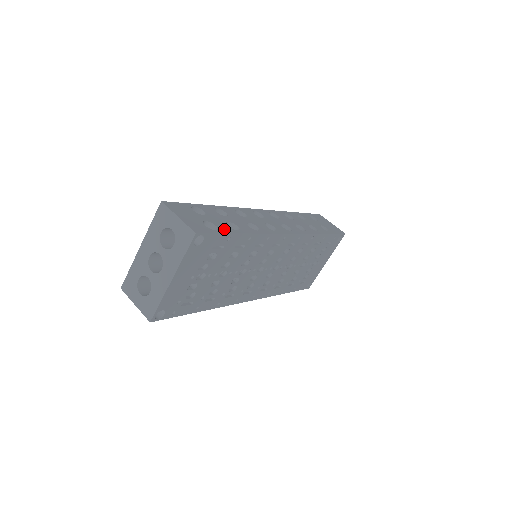
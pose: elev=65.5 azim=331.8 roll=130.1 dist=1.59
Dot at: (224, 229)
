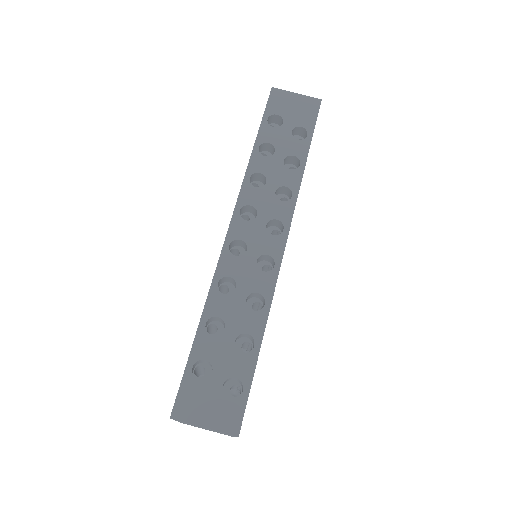
Dot at: (245, 371)
